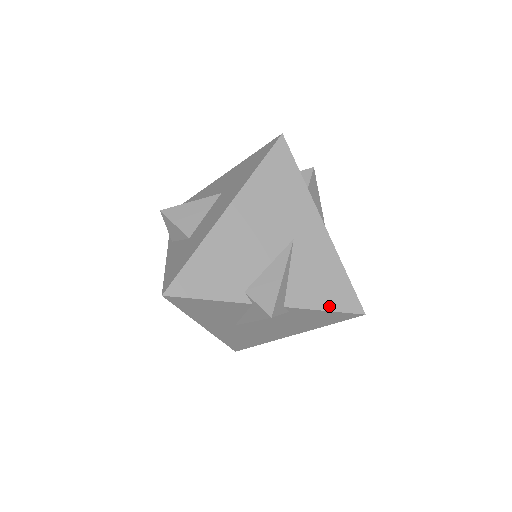
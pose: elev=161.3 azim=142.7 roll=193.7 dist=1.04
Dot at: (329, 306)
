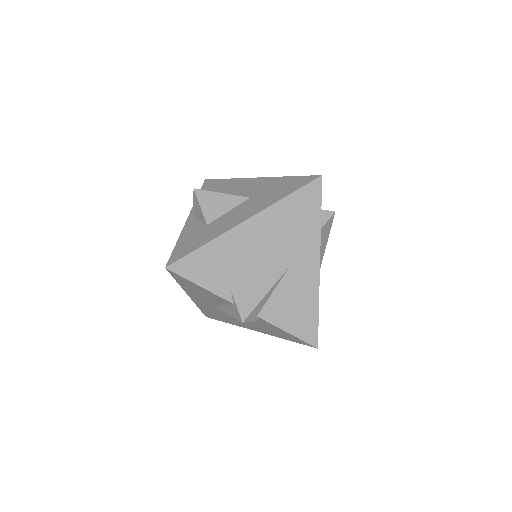
Dot at: (292, 330)
